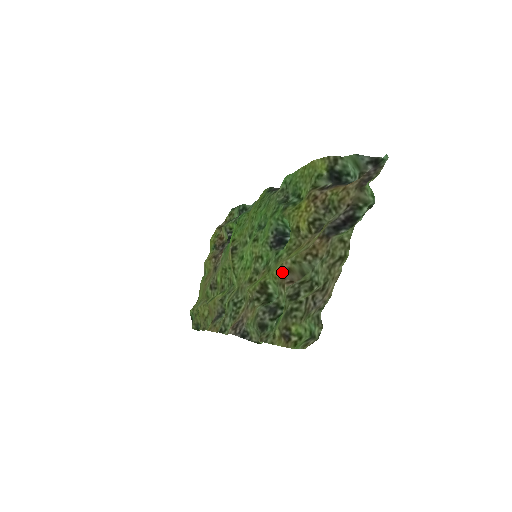
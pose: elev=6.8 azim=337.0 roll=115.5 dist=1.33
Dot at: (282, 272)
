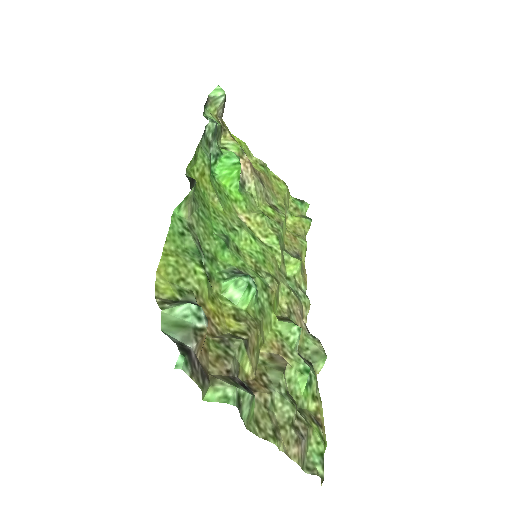
Dot at: (271, 347)
